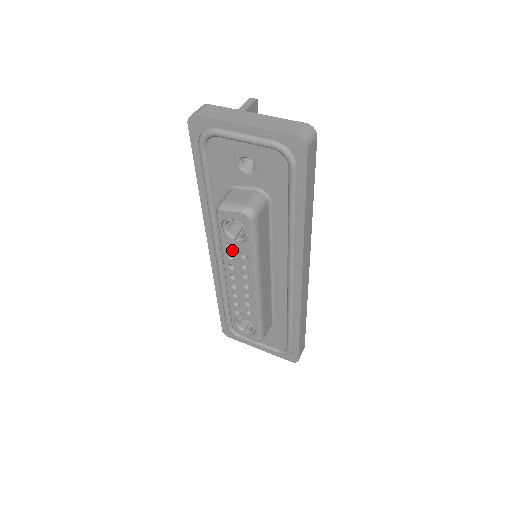
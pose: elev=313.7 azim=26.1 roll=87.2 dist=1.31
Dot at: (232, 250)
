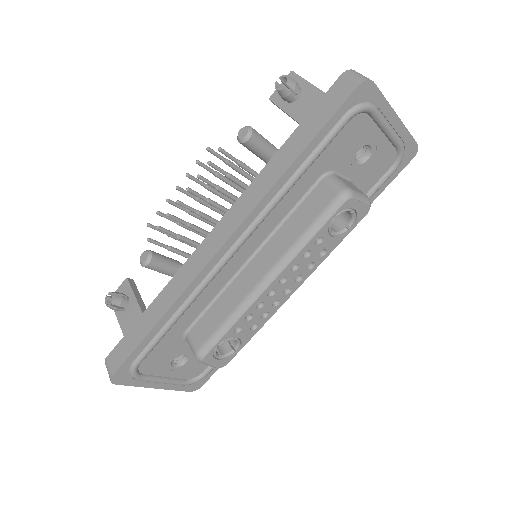
Dot at: (317, 245)
